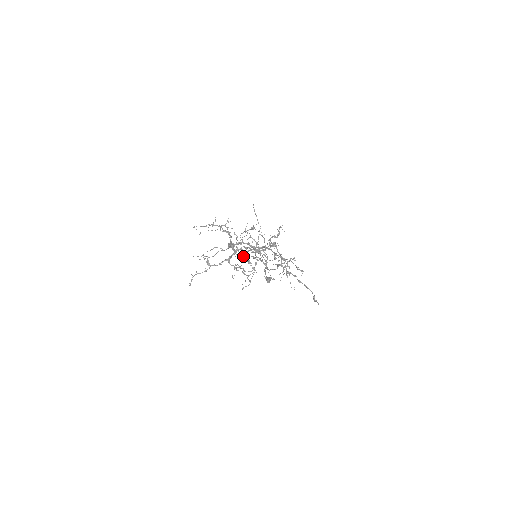
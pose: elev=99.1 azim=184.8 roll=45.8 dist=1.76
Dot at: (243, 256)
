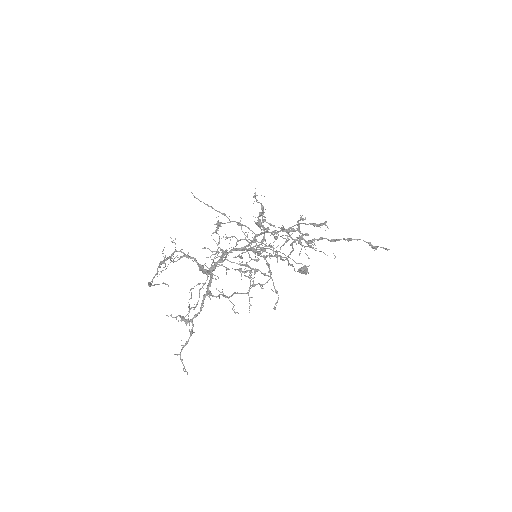
Dot at: occluded
